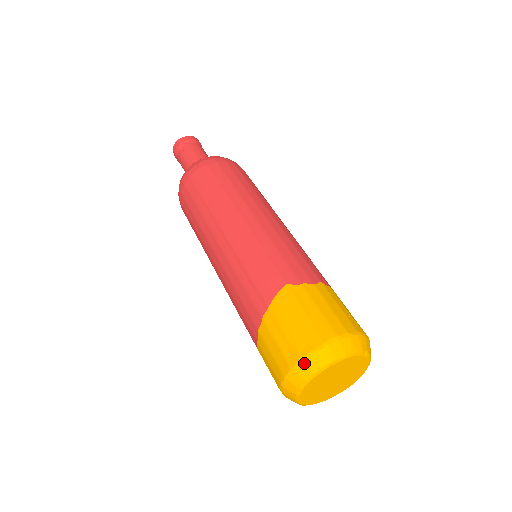
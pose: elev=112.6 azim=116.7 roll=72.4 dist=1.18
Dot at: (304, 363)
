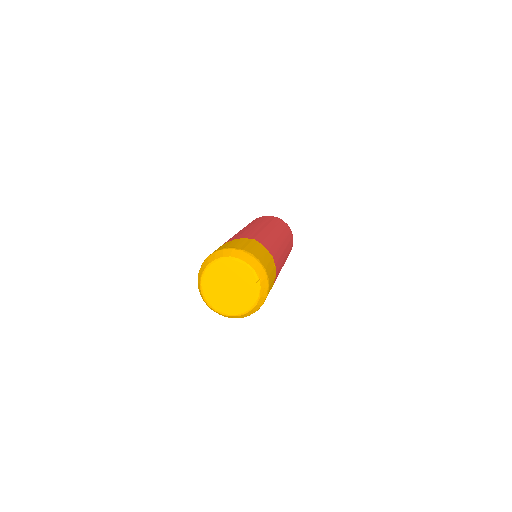
Dot at: (224, 250)
